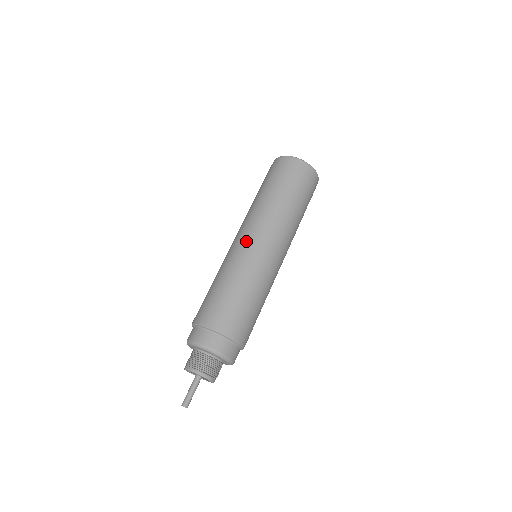
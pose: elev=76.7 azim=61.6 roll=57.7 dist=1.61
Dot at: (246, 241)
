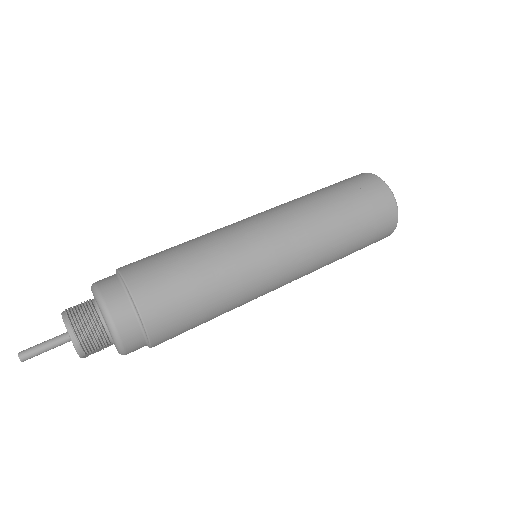
Dot at: (253, 222)
